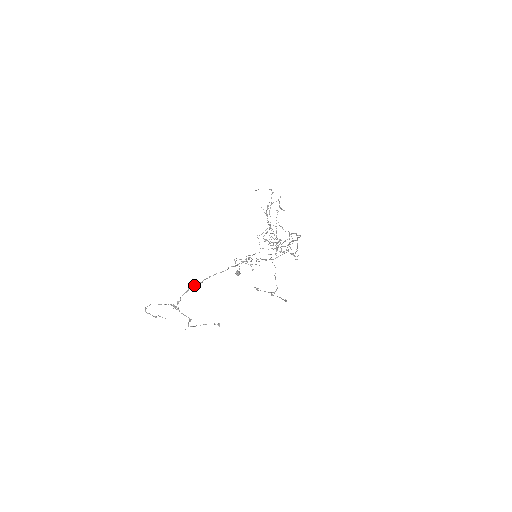
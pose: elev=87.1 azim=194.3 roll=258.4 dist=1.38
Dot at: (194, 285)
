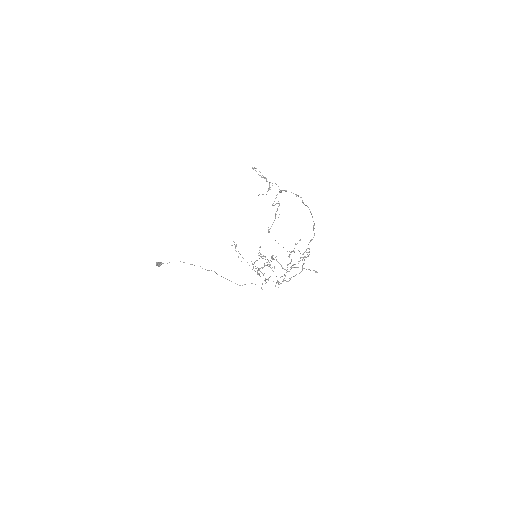
Dot at: occluded
